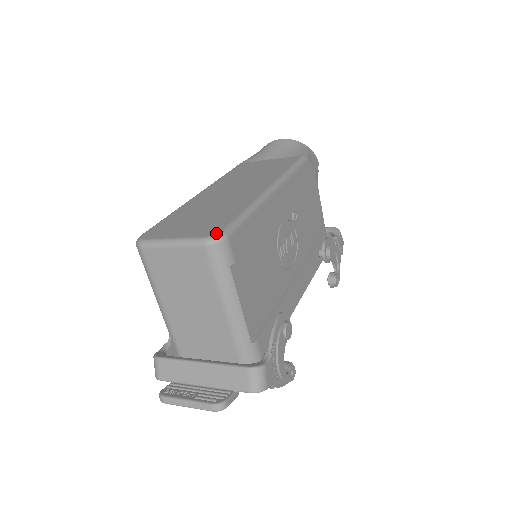
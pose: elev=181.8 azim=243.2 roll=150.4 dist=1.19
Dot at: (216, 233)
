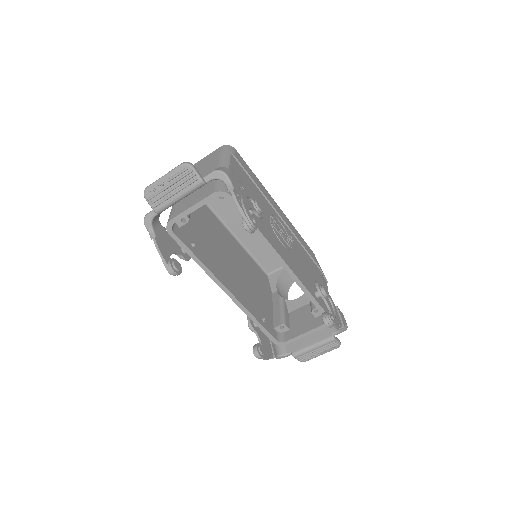
Dot at: occluded
